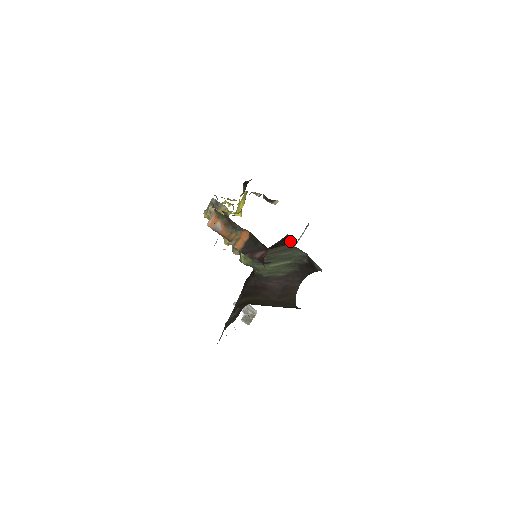
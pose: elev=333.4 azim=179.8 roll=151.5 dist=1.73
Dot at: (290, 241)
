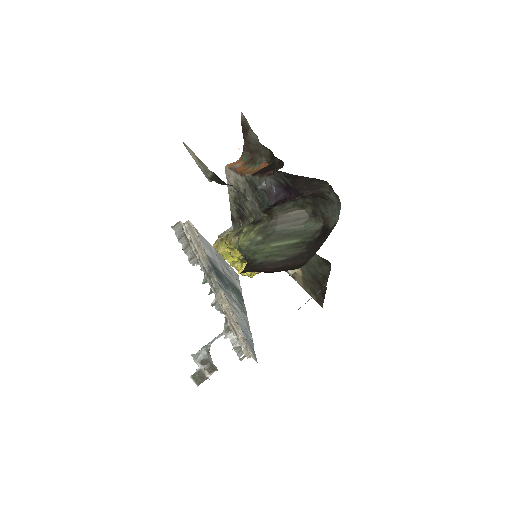
Dot at: occluded
